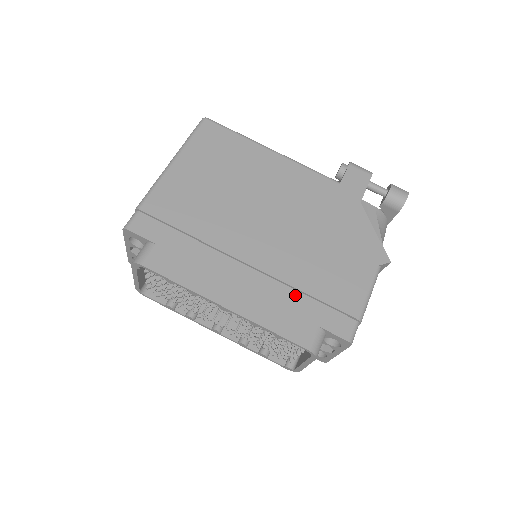
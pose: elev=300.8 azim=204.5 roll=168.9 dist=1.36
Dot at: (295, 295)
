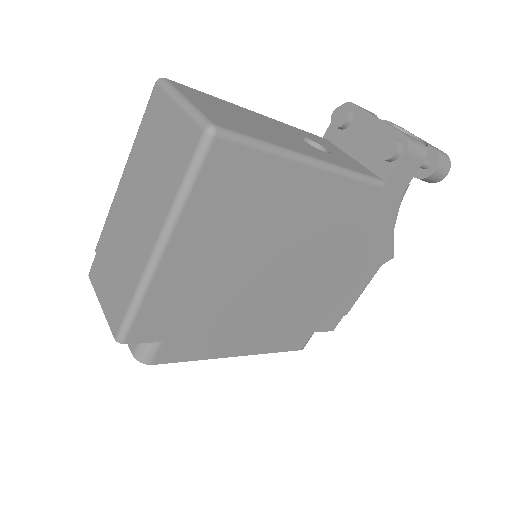
Dot at: (300, 320)
